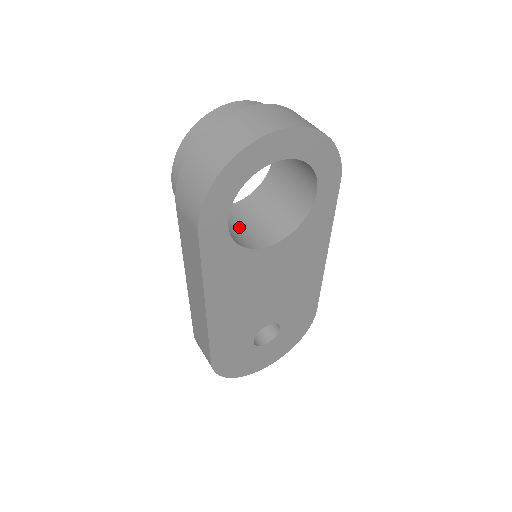
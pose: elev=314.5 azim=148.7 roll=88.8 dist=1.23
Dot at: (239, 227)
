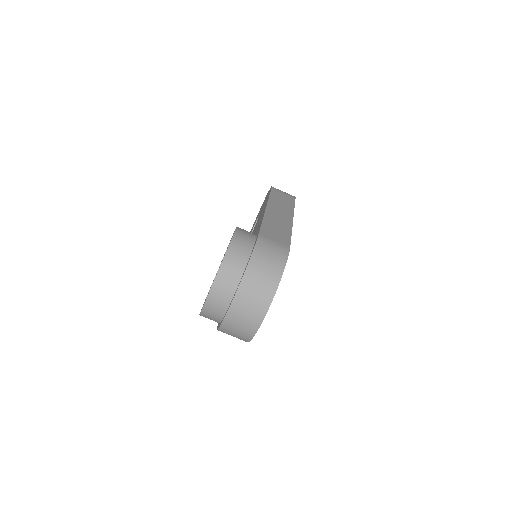
Dot at: occluded
